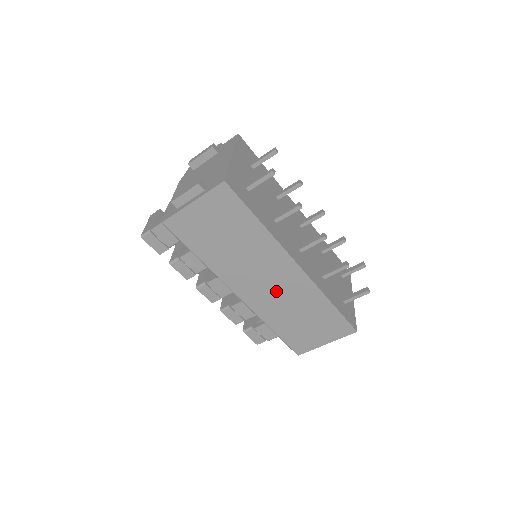
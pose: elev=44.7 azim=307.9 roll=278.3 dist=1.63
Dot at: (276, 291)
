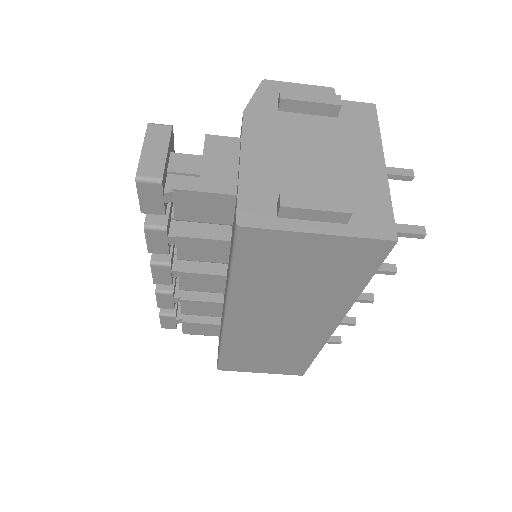
Dot at: (277, 333)
